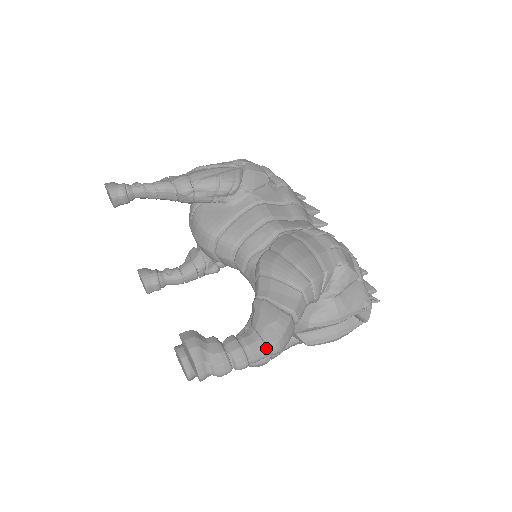
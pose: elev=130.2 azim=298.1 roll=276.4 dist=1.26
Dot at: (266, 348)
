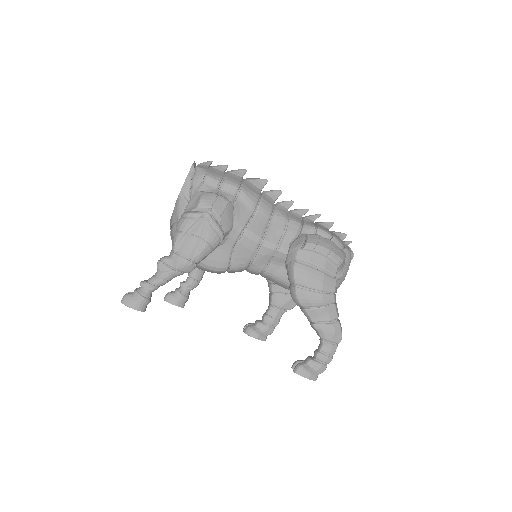
Dot at: occluded
